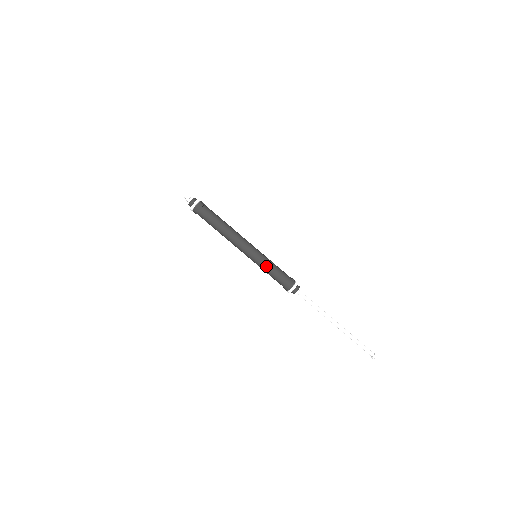
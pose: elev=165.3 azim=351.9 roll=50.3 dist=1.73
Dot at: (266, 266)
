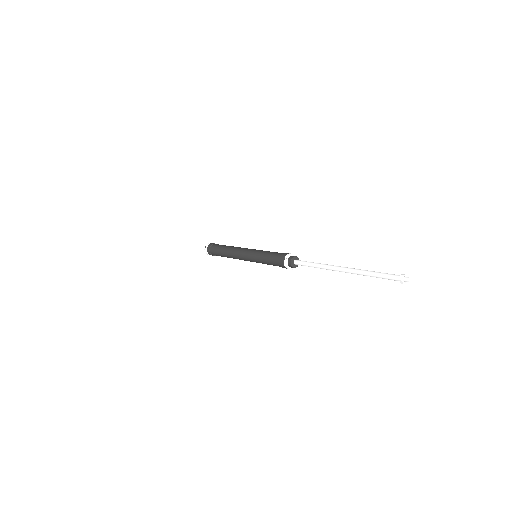
Dot at: (261, 255)
